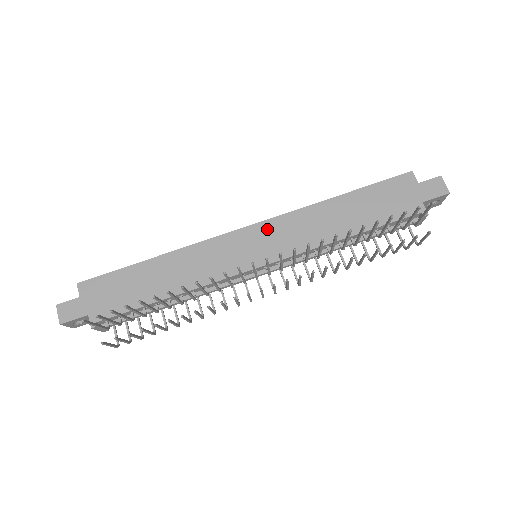
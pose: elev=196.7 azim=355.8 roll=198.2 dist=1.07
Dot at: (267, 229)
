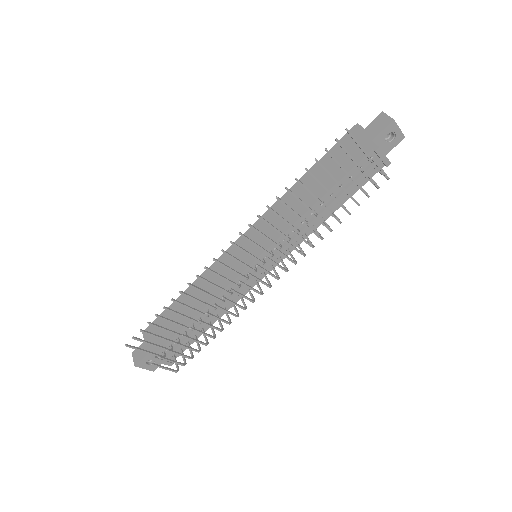
Dot at: occluded
